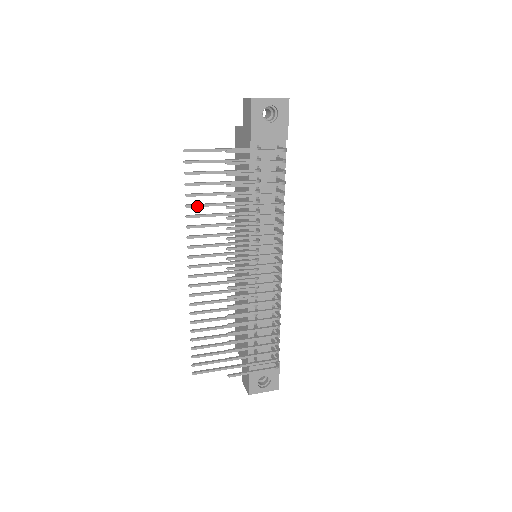
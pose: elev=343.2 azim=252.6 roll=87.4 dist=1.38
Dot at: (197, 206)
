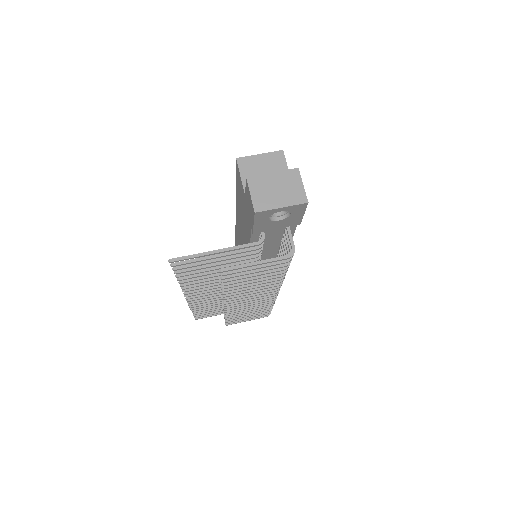
Dot at: (190, 278)
